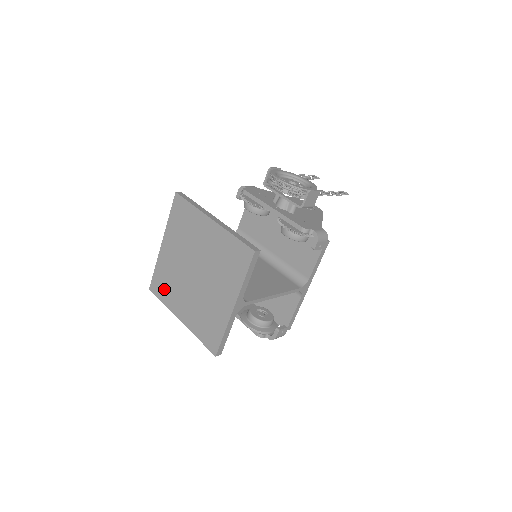
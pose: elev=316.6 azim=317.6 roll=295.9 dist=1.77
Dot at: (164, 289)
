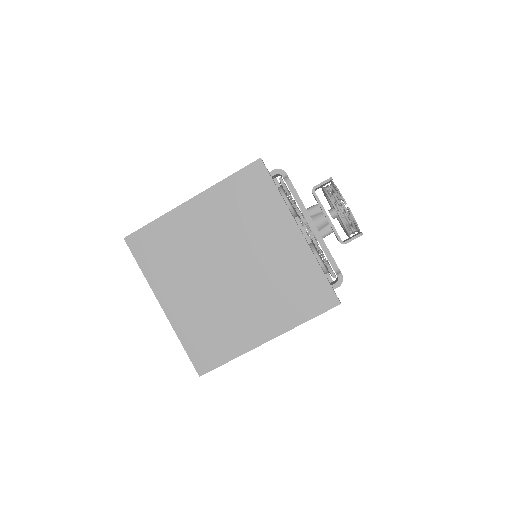
Dot at: (156, 255)
